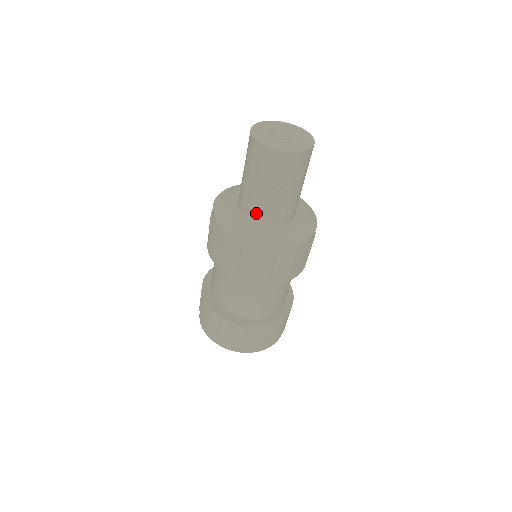
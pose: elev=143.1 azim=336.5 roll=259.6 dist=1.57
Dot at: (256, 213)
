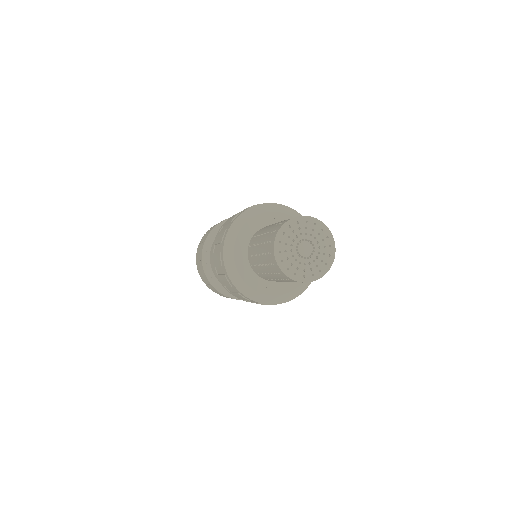
Dot at: occluded
